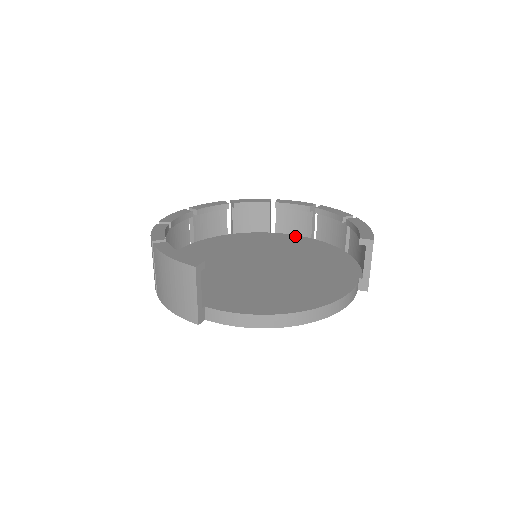
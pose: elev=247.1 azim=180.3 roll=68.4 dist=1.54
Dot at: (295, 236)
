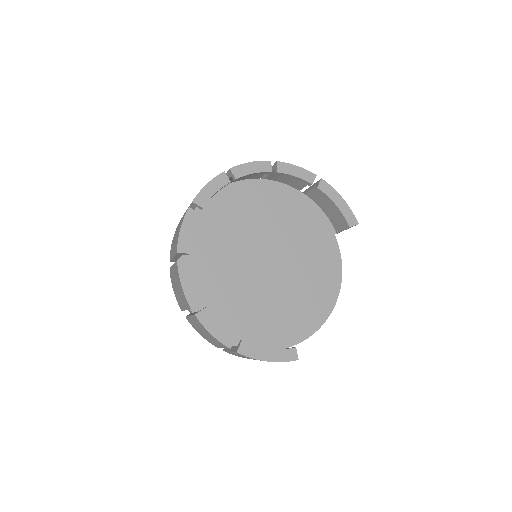
Dot at: (245, 183)
